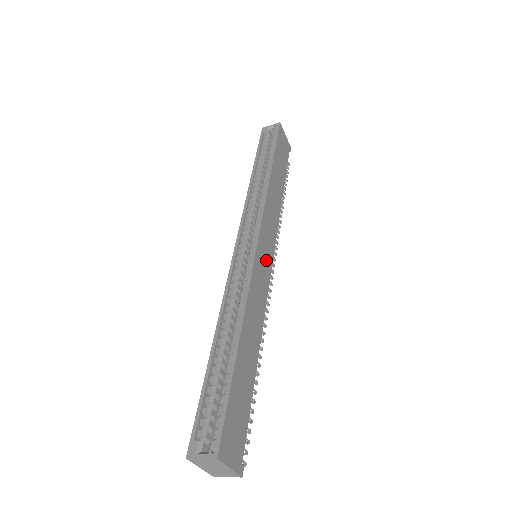
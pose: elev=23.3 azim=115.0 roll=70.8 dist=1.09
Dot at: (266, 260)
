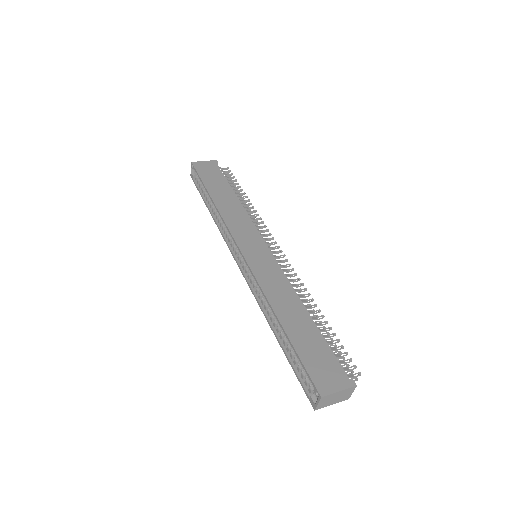
Dot at: (260, 253)
